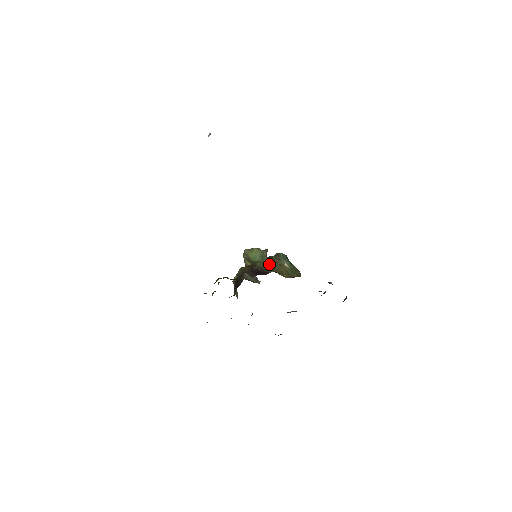
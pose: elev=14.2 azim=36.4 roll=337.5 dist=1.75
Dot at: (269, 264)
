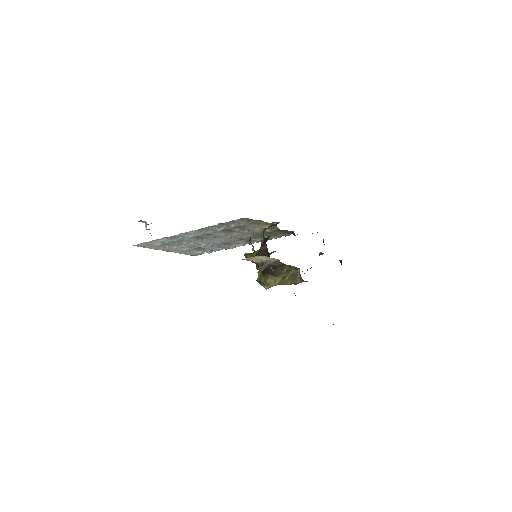
Dot at: occluded
